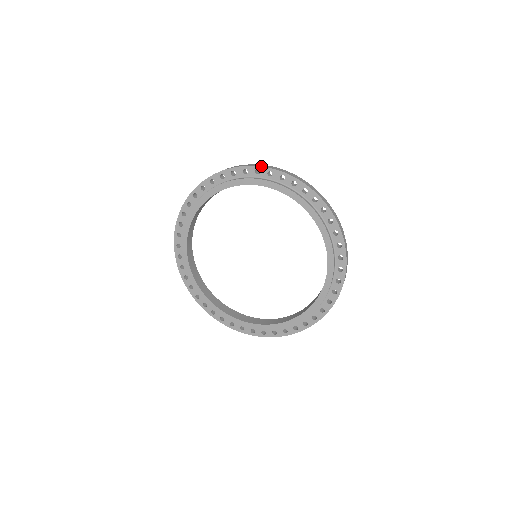
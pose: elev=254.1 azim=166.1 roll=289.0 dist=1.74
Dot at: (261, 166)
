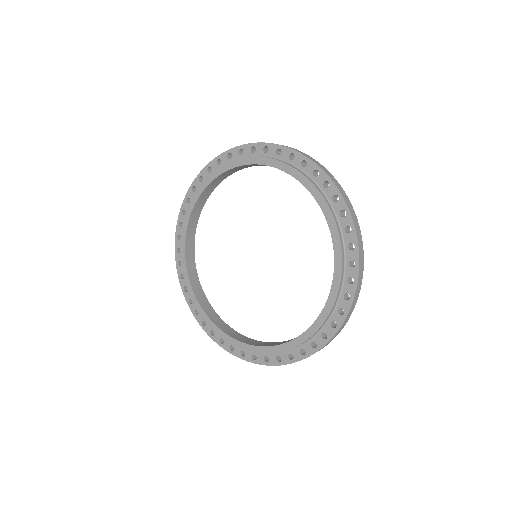
Dot at: occluded
